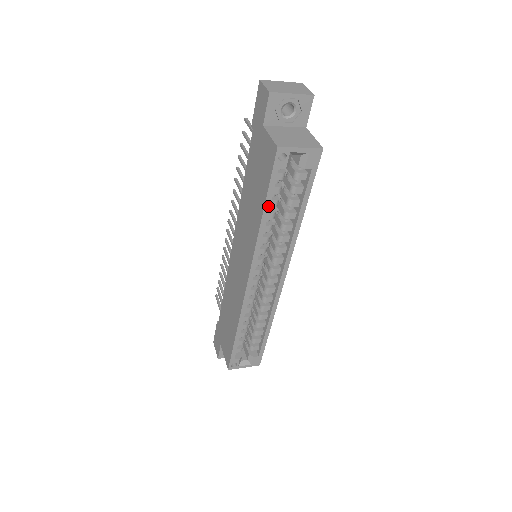
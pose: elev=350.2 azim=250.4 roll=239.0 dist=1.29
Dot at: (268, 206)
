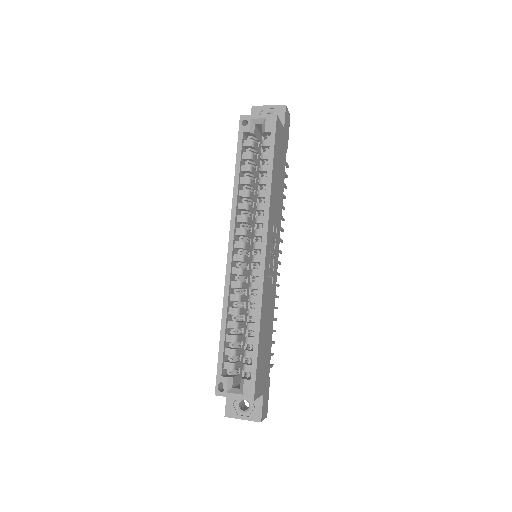
Dot at: (239, 166)
